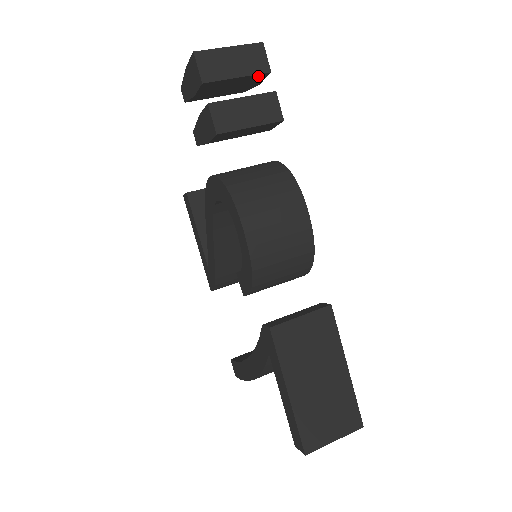
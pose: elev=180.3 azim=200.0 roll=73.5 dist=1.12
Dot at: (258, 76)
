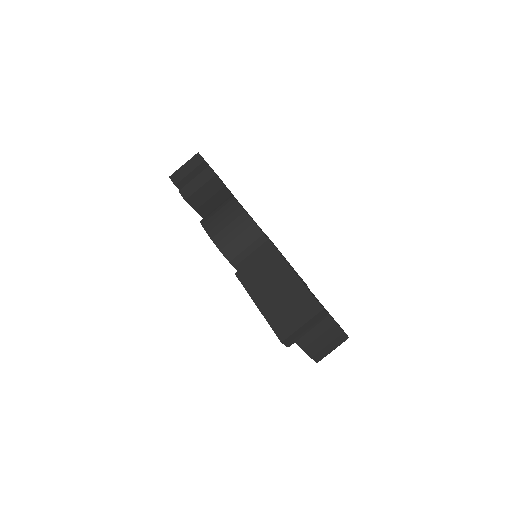
Dot at: (202, 166)
